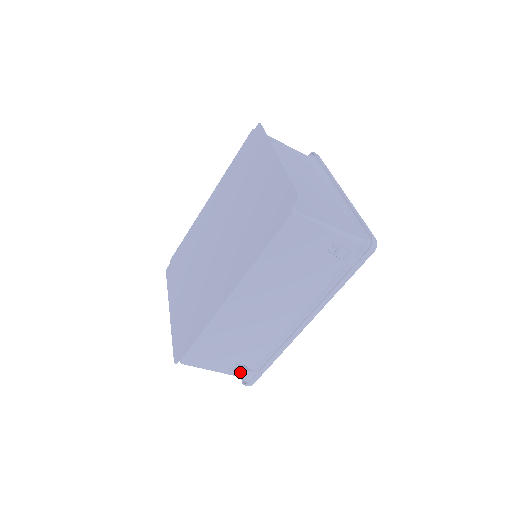
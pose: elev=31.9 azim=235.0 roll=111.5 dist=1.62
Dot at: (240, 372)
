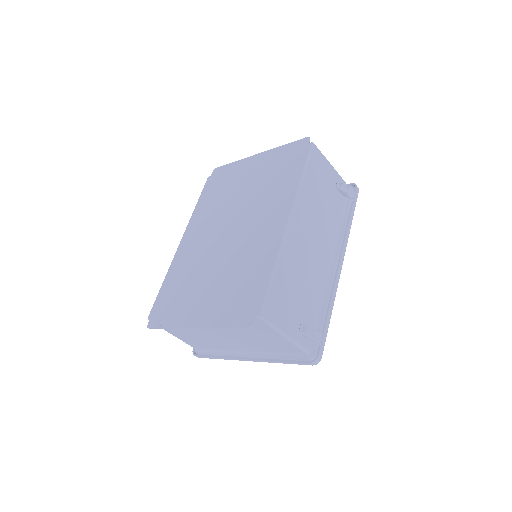
Dot at: (310, 333)
